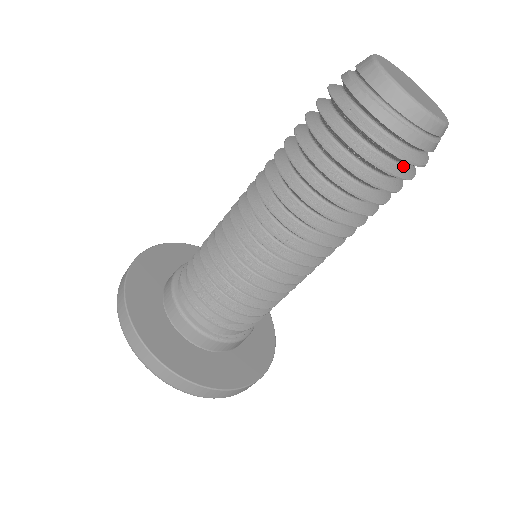
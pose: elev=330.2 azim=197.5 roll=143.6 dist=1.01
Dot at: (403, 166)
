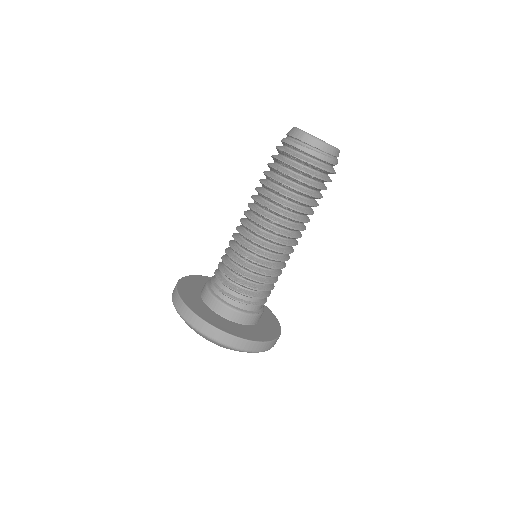
Dot at: occluded
